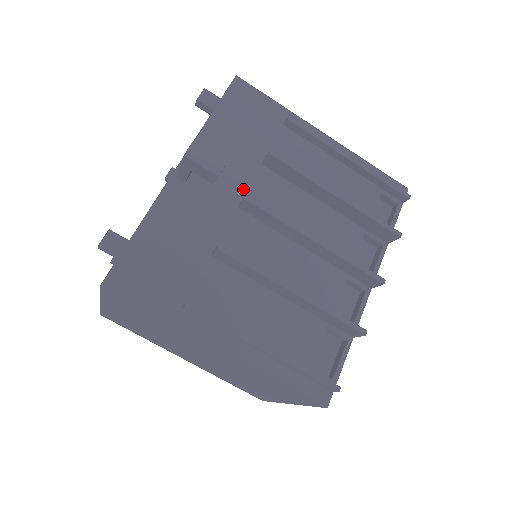
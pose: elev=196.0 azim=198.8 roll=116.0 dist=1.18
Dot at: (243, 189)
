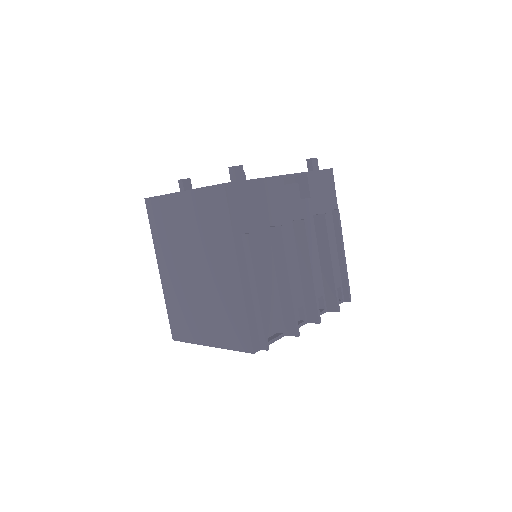
Dot at: (300, 216)
